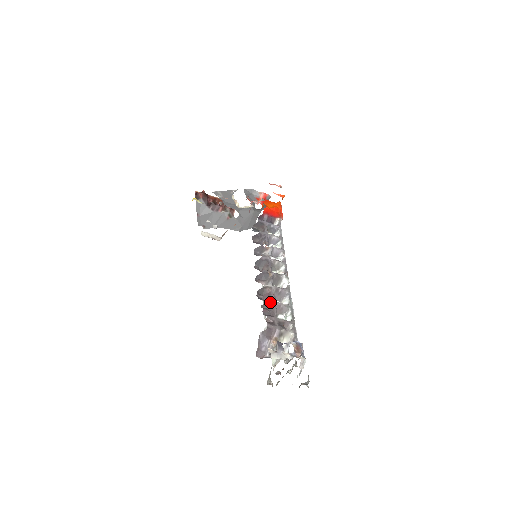
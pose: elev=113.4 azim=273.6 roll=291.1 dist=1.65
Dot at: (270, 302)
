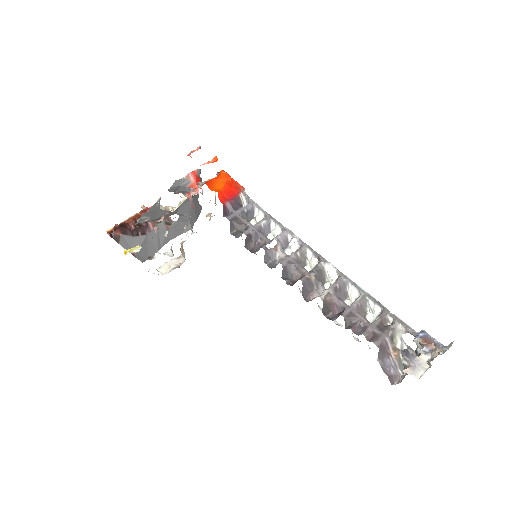
Dot at: (347, 313)
